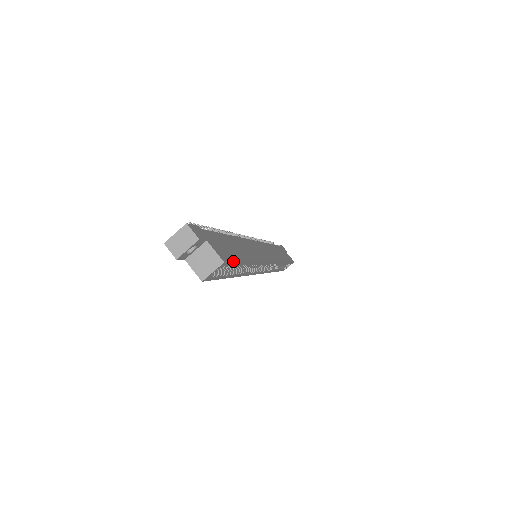
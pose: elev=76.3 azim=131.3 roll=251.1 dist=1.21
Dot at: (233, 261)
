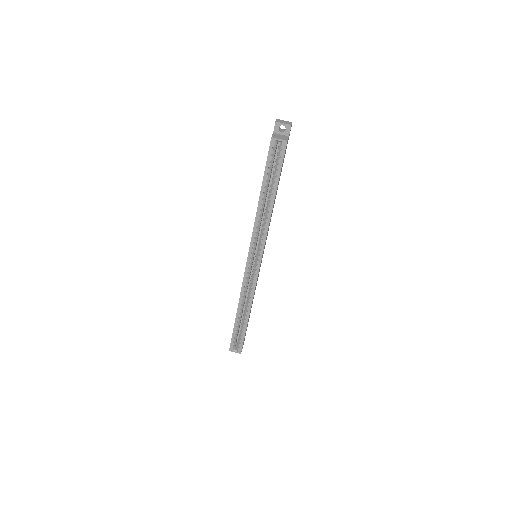
Dot at: occluded
